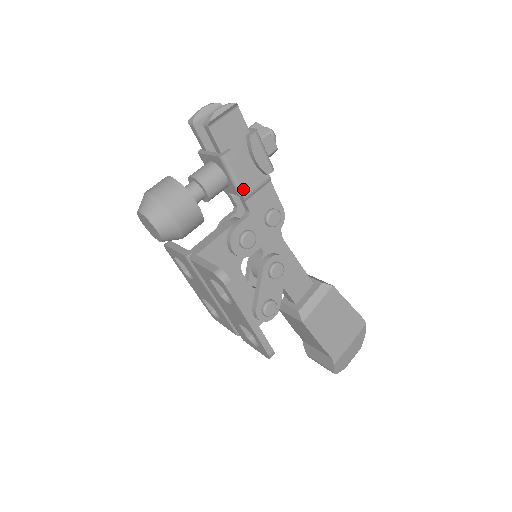
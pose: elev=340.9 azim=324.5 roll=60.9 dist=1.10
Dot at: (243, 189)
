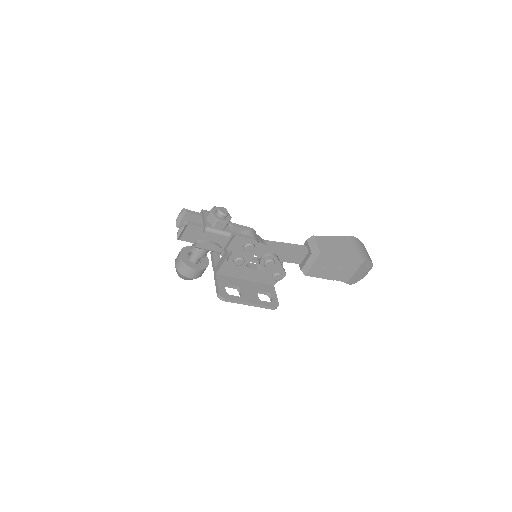
Dot at: (217, 251)
